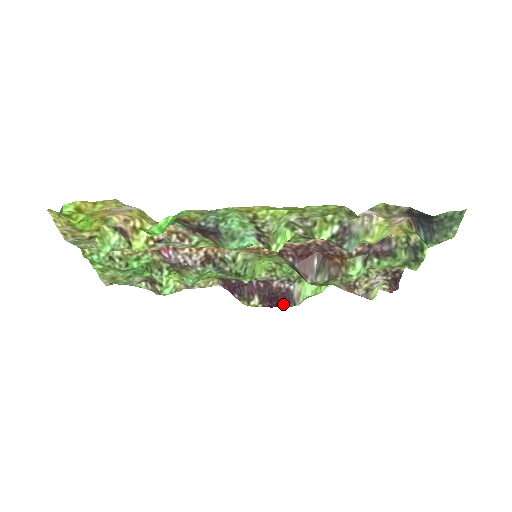
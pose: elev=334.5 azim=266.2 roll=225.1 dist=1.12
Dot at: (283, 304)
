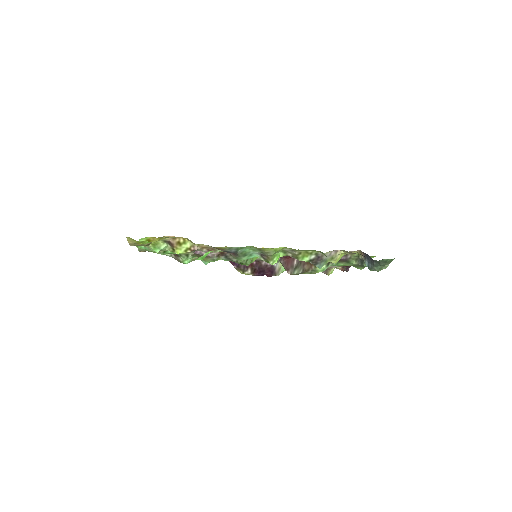
Dot at: (267, 275)
